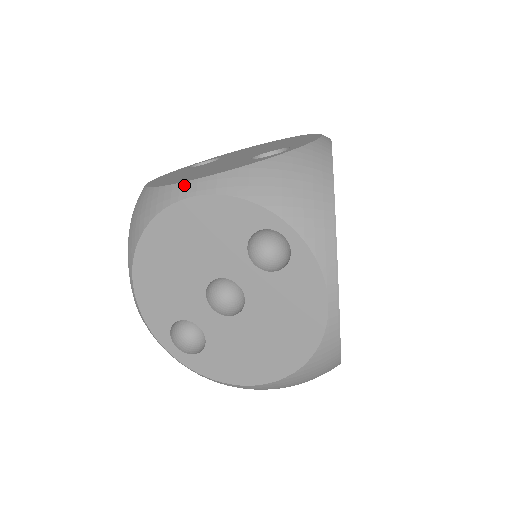
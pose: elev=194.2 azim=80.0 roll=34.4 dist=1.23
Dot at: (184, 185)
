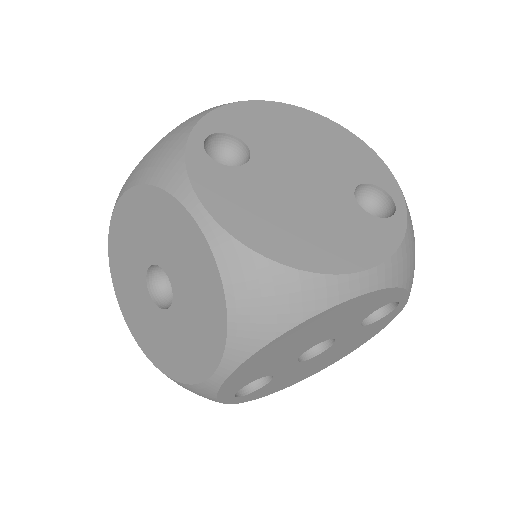
Dot at: (355, 279)
